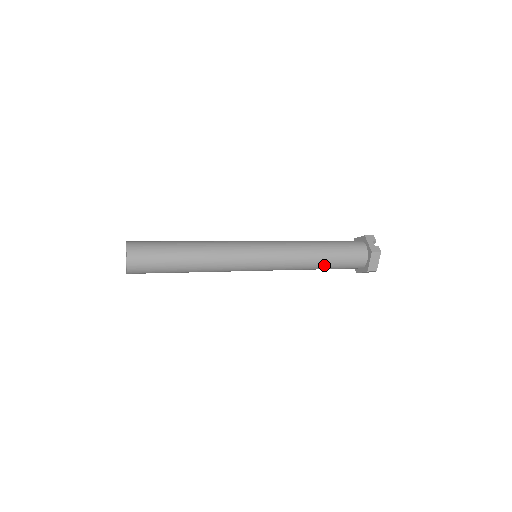
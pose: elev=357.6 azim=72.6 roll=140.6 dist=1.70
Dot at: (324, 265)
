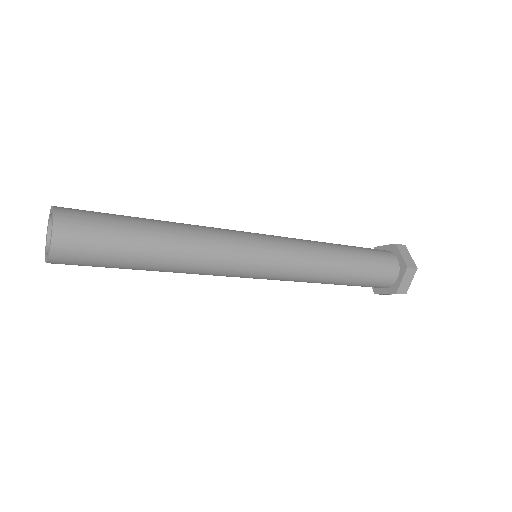
Dot at: (351, 260)
